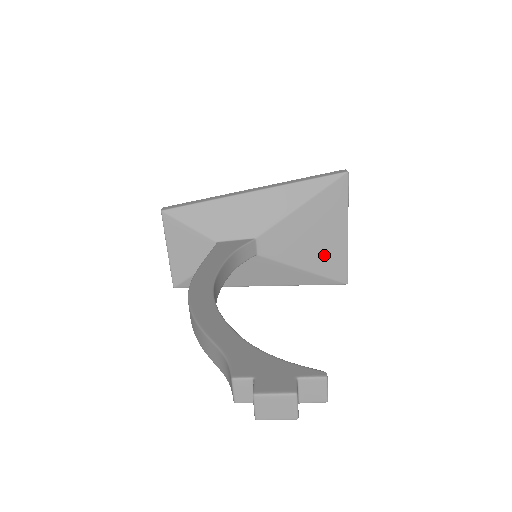
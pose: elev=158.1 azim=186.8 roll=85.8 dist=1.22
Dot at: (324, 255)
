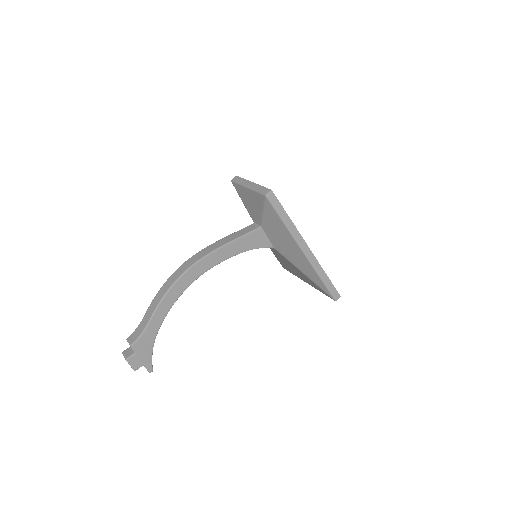
Dot at: (289, 268)
